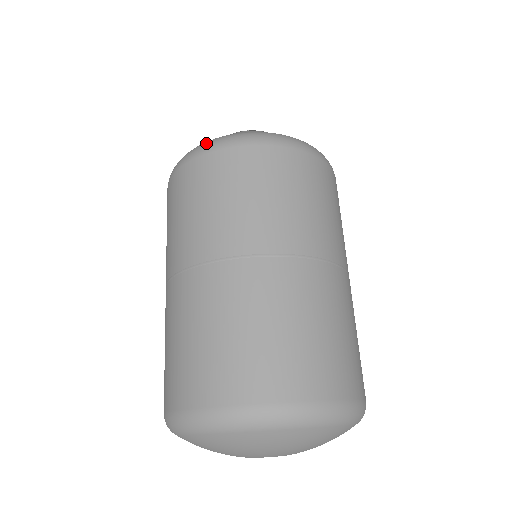
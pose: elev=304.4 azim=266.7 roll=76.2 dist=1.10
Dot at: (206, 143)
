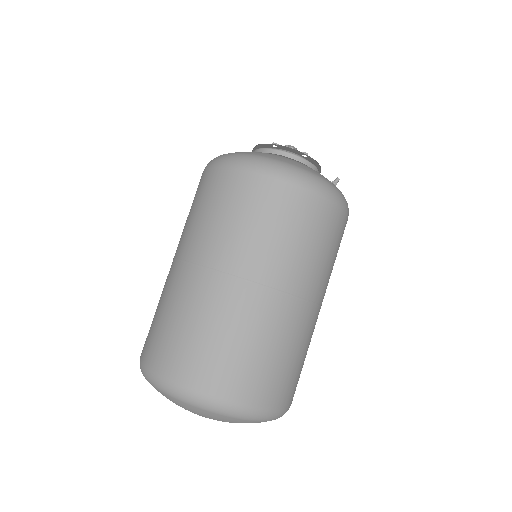
Dot at: (217, 158)
